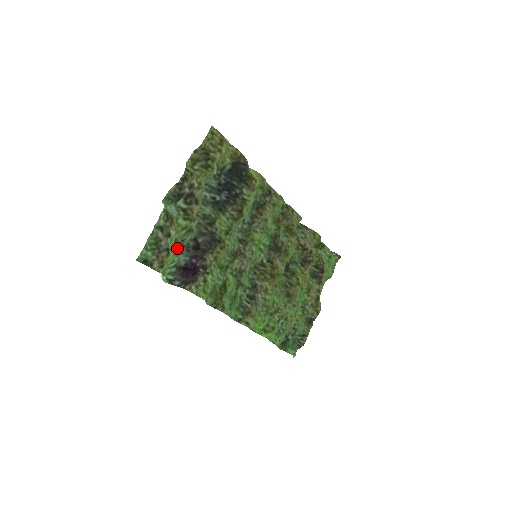
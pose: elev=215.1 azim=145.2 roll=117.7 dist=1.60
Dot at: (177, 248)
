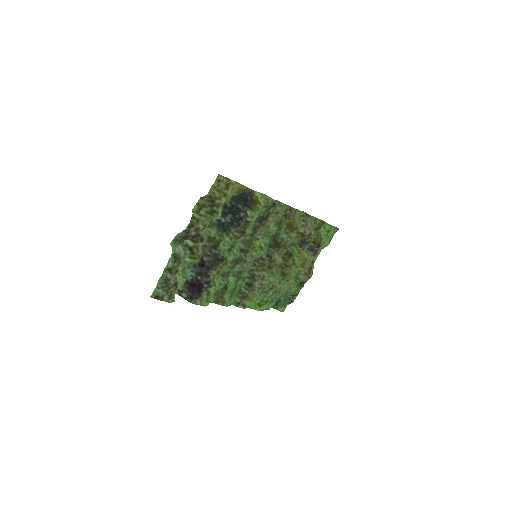
Dot at: (184, 279)
